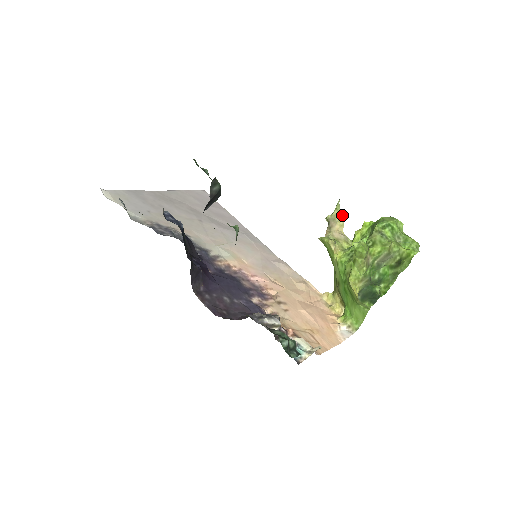
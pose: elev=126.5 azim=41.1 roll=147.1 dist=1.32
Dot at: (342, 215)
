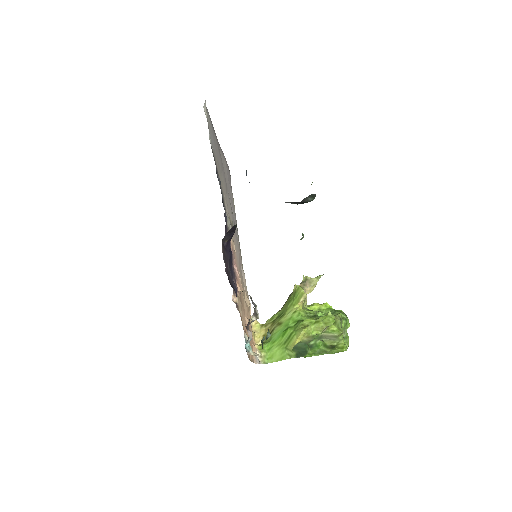
Dot at: occluded
